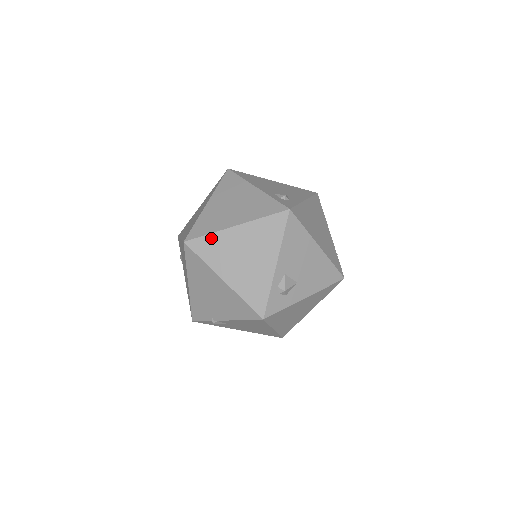
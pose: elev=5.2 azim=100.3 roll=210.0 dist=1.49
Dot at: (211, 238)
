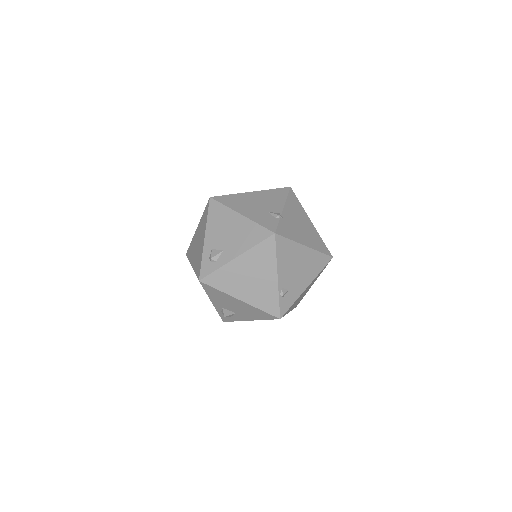
Dot at: occluded
